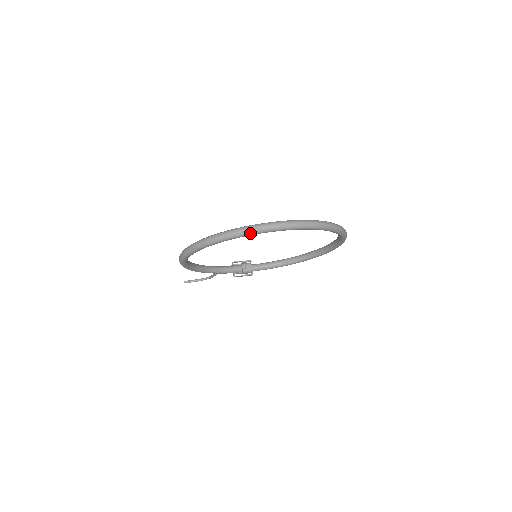
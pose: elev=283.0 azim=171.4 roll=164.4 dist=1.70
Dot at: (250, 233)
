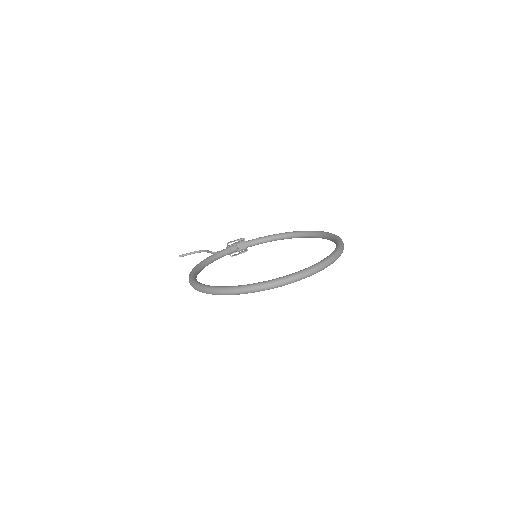
Dot at: occluded
